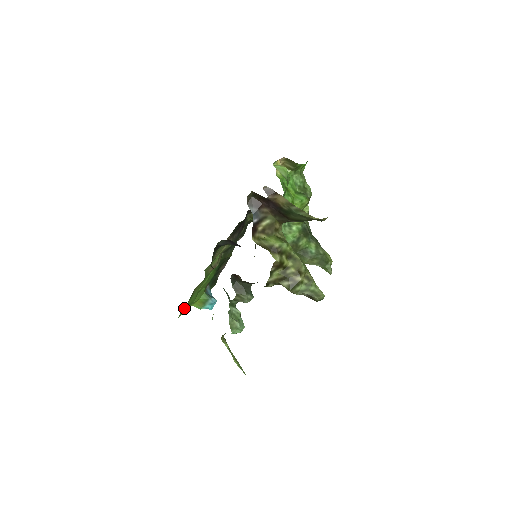
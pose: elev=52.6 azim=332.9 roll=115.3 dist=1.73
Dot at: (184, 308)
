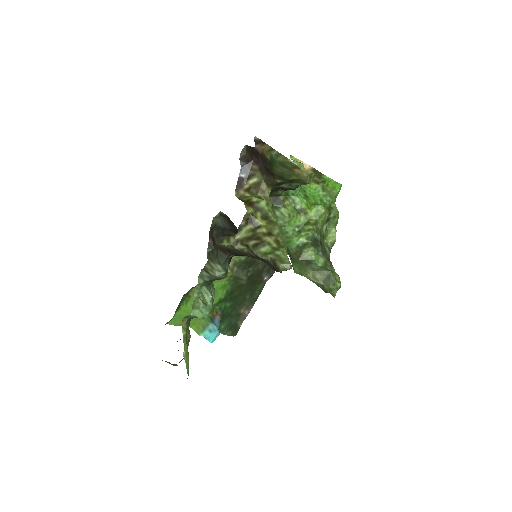
Dot at: (178, 315)
